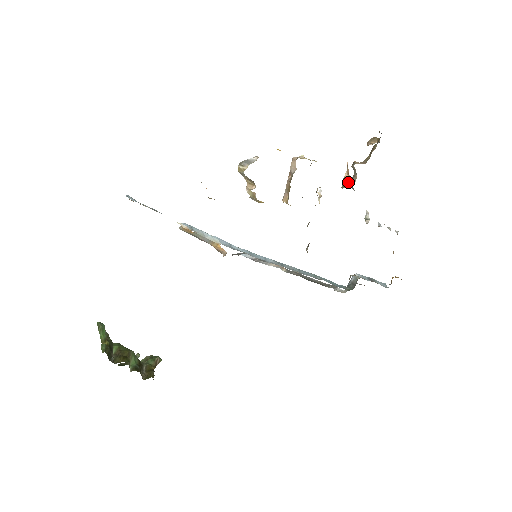
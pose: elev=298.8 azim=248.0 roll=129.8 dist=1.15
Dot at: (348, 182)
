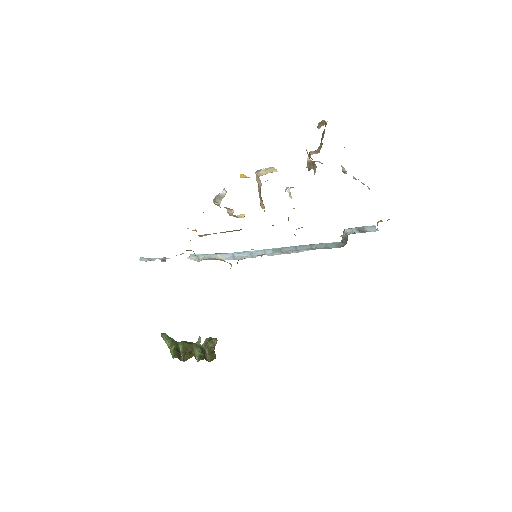
Dot at: (311, 167)
